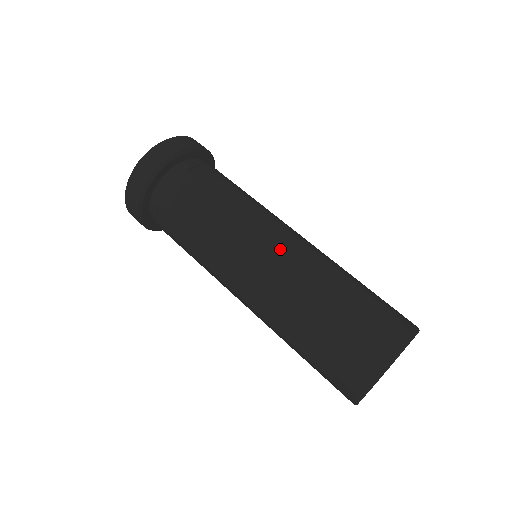
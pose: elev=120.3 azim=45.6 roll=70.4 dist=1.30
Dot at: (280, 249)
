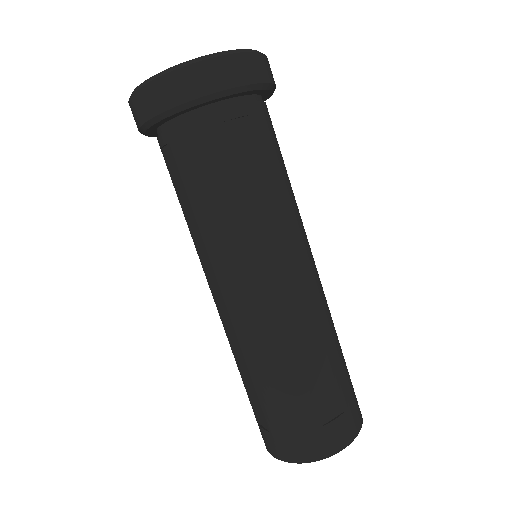
Dot at: (278, 300)
